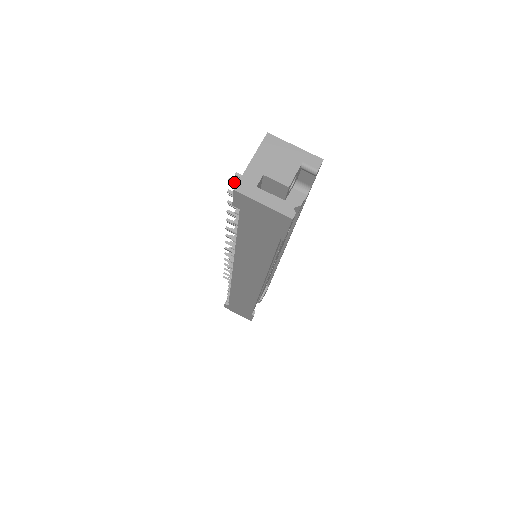
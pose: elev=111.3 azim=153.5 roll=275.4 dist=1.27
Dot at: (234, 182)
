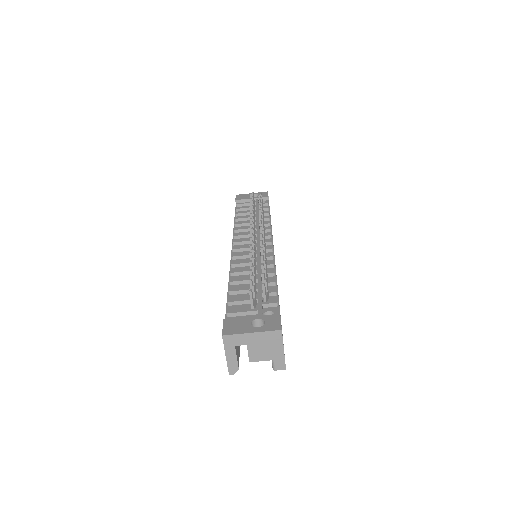
Dot at: (251, 295)
